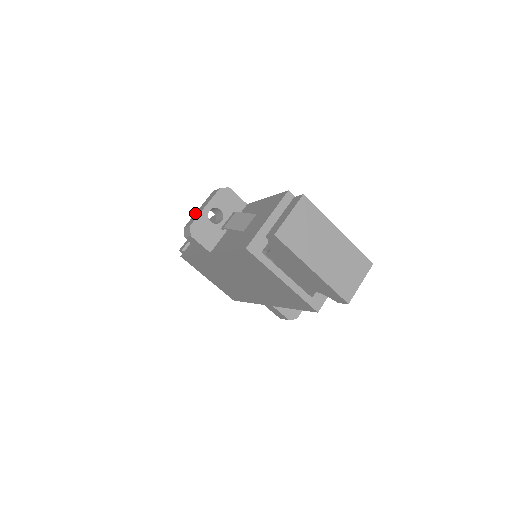
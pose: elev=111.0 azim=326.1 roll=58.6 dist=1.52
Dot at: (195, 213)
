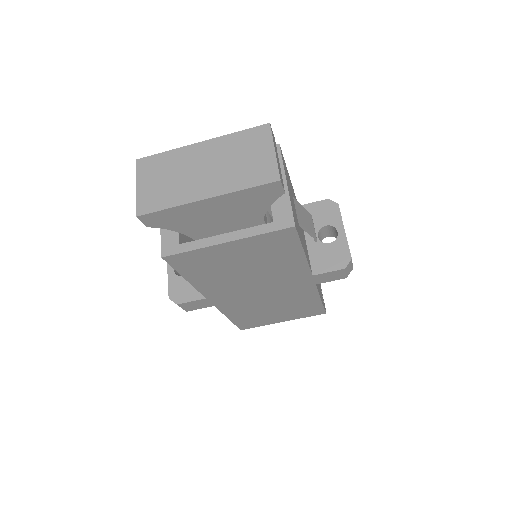
Dot at: occluded
